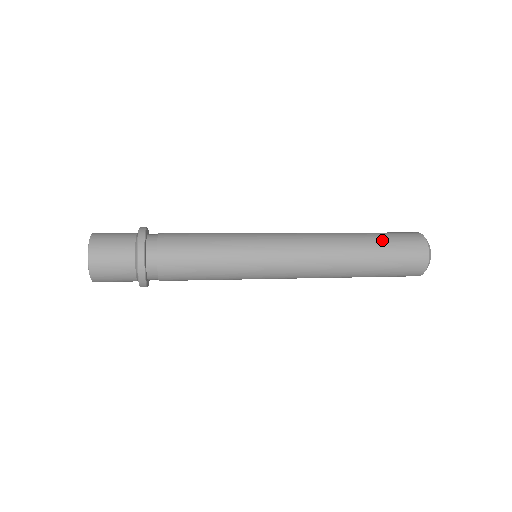
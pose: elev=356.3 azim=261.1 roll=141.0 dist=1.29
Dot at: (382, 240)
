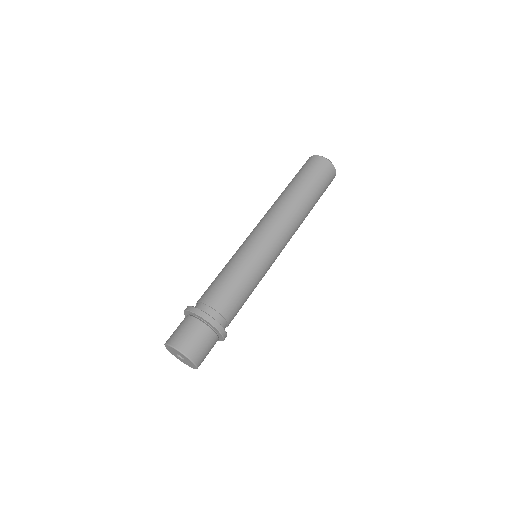
Dot at: (319, 192)
